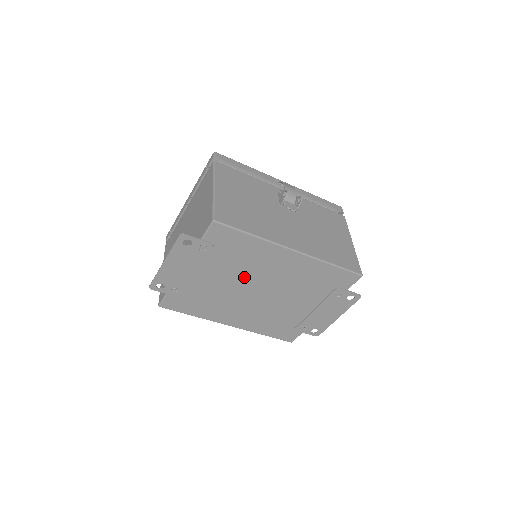
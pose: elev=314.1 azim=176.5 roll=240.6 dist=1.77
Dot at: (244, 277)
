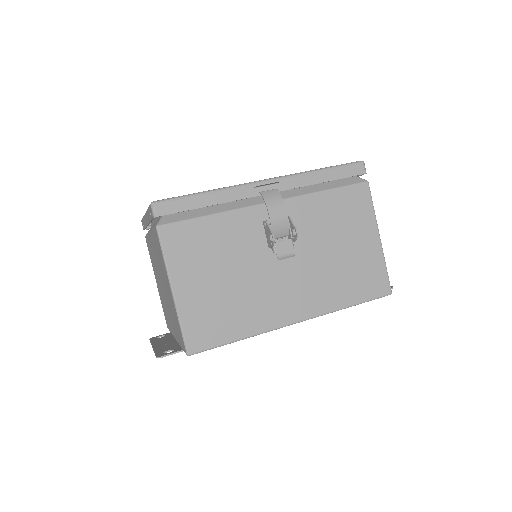
Dot at: occluded
